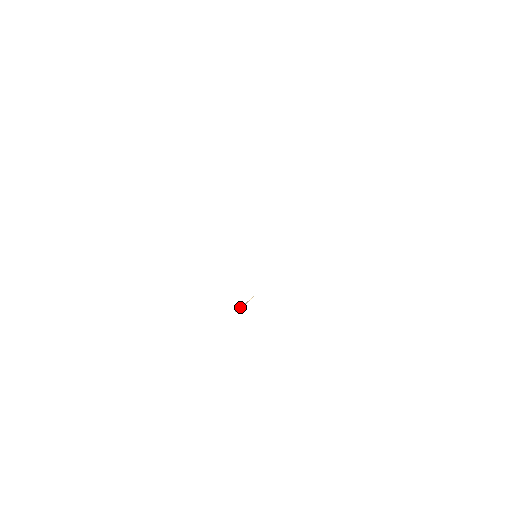
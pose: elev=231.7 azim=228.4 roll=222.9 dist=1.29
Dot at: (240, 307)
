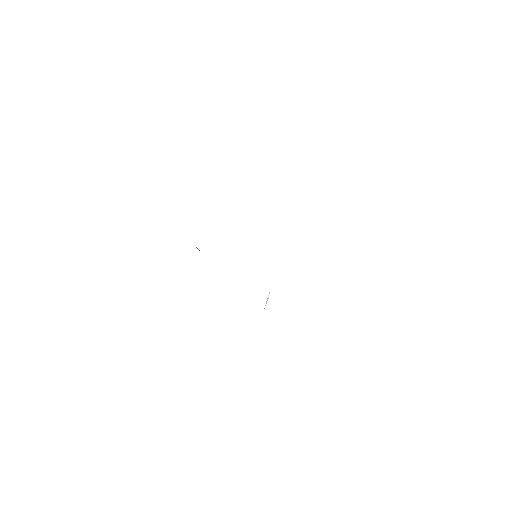
Dot at: occluded
